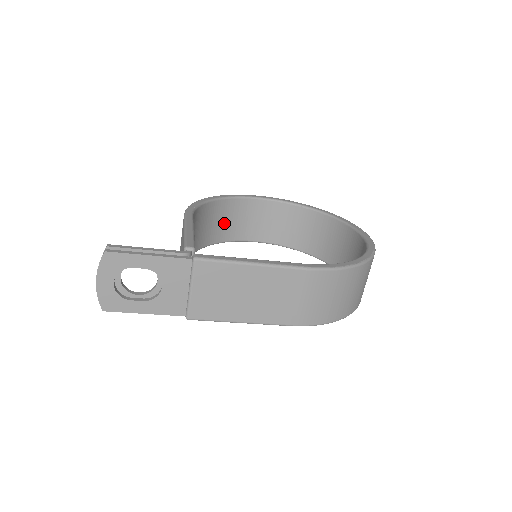
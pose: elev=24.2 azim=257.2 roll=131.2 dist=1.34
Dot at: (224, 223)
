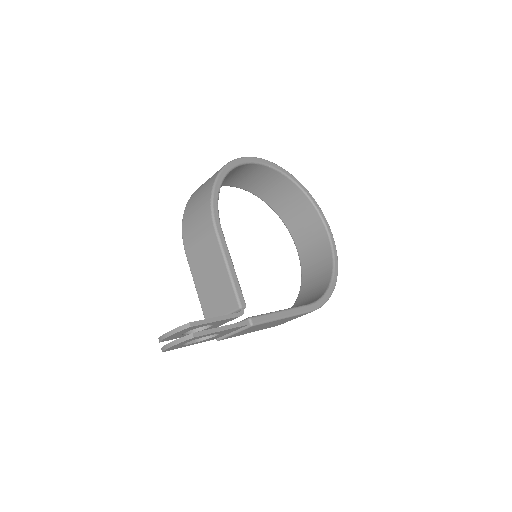
Dot at: occluded
